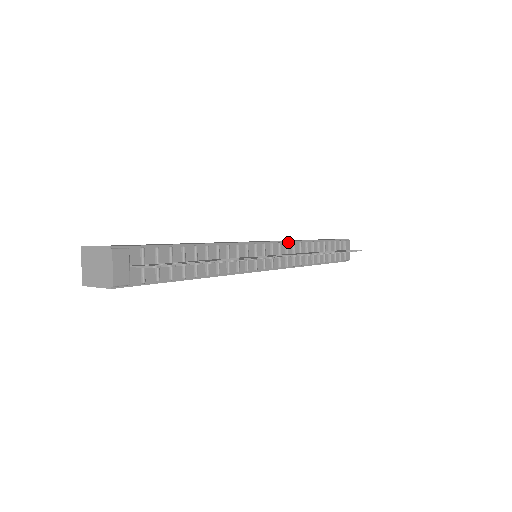
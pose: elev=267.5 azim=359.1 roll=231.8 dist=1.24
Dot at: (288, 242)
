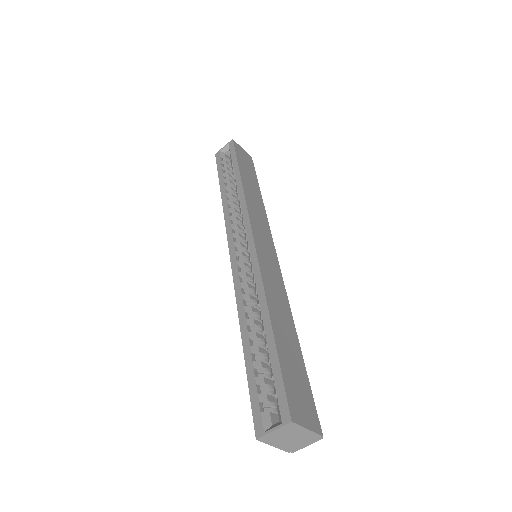
Dot at: (269, 230)
